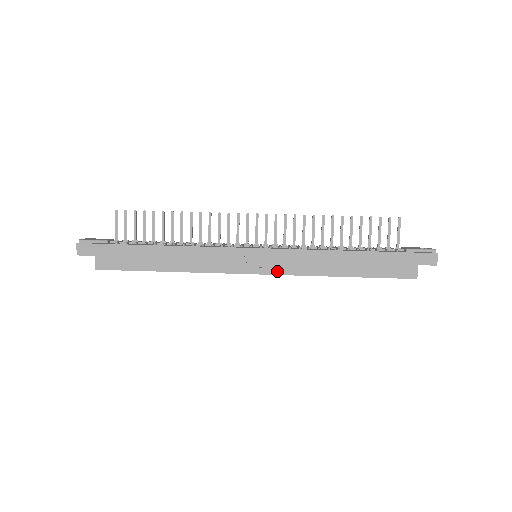
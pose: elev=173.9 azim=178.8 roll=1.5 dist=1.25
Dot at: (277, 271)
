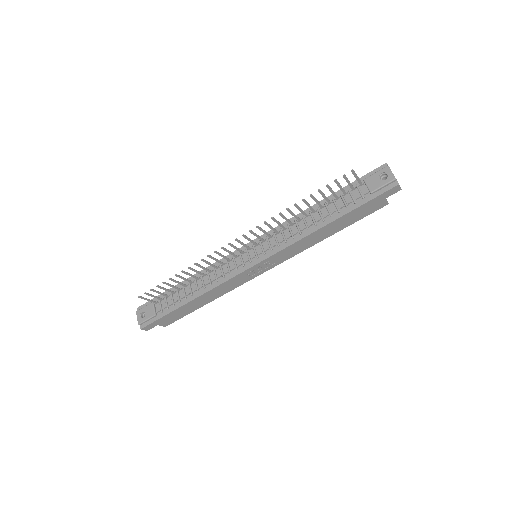
Dot at: (280, 262)
